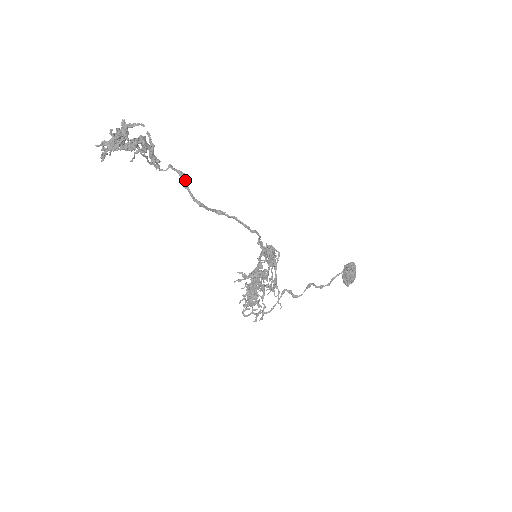
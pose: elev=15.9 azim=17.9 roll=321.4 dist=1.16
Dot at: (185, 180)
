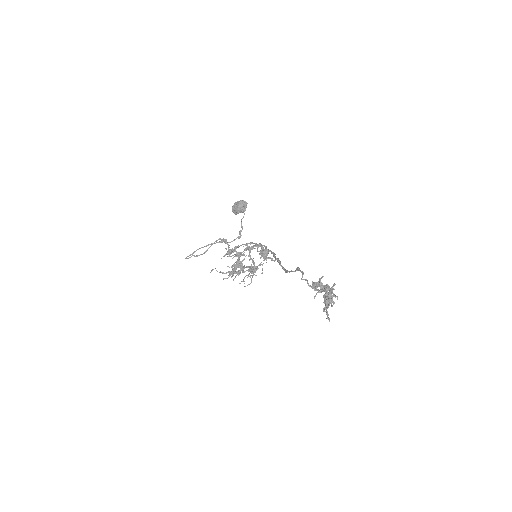
Dot at: (296, 270)
